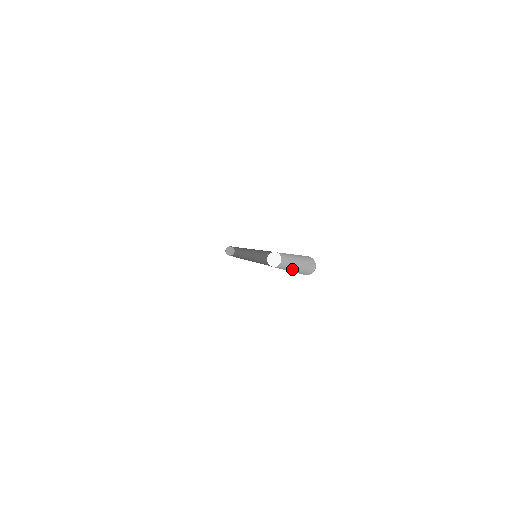
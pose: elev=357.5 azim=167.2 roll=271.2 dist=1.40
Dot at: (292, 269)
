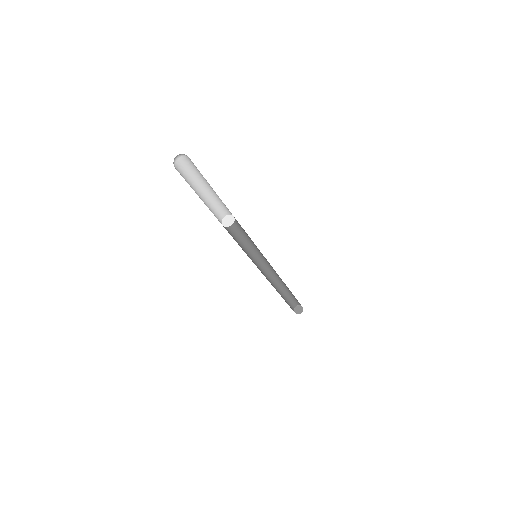
Dot at: occluded
